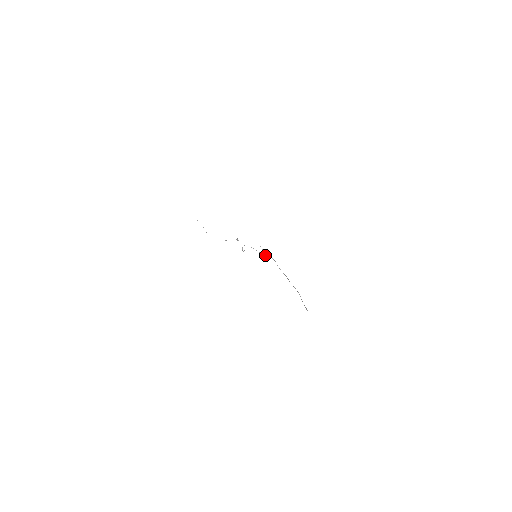
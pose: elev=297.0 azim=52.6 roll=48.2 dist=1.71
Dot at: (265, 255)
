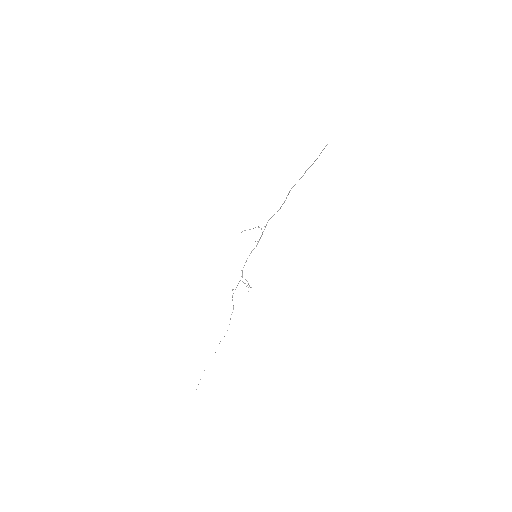
Dot at: (258, 241)
